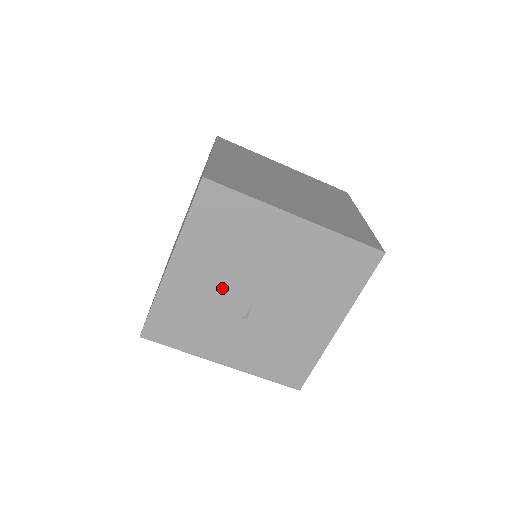
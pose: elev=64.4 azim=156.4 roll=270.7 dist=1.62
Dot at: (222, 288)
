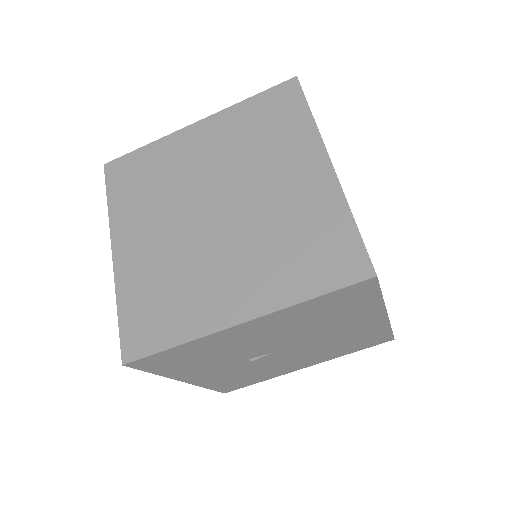
Dot at: (263, 343)
